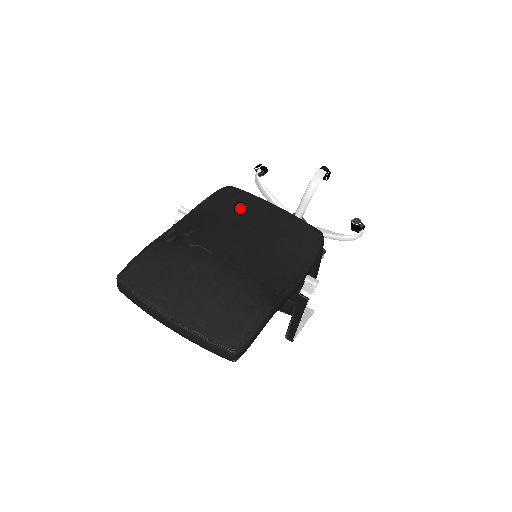
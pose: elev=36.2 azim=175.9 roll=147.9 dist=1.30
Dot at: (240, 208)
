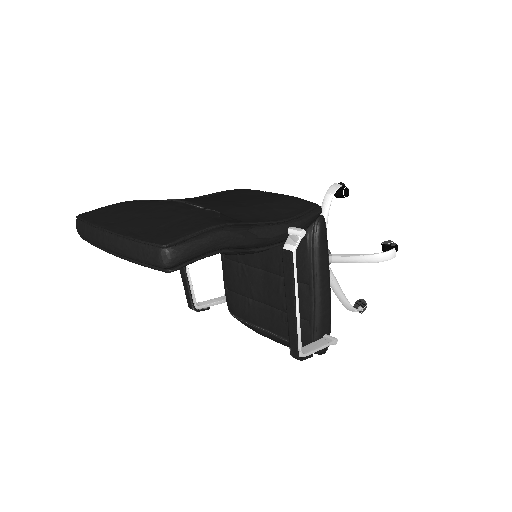
Dot at: (233, 193)
